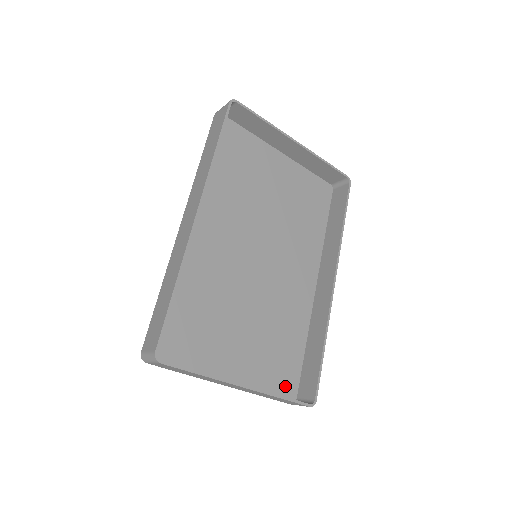
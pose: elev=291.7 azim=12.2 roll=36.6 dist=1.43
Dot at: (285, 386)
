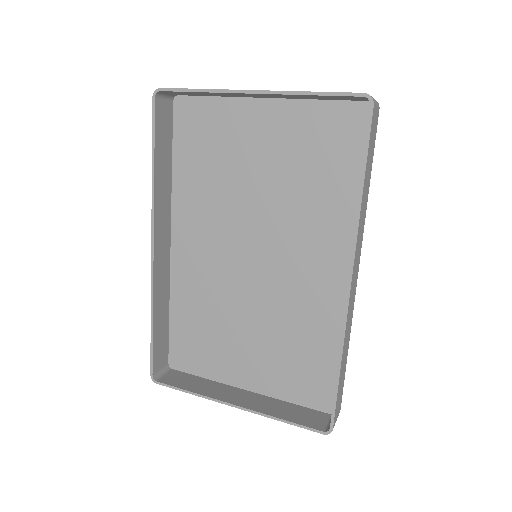
Dot at: (318, 397)
